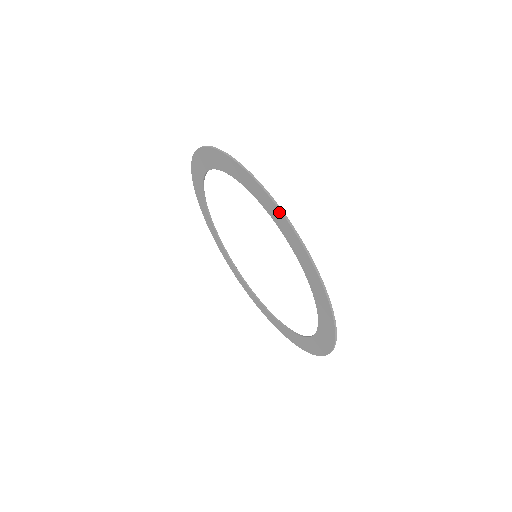
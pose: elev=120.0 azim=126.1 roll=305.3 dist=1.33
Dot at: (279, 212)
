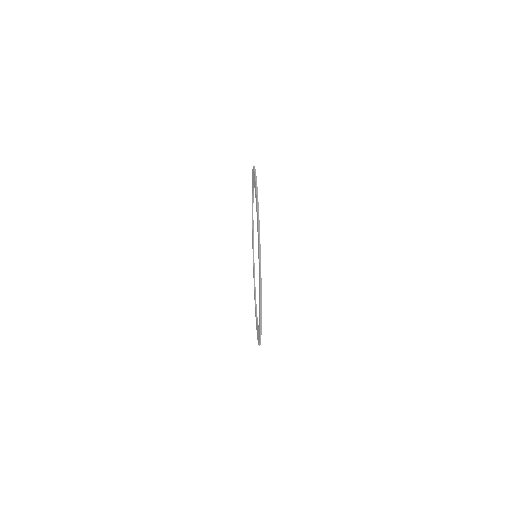
Dot at: occluded
